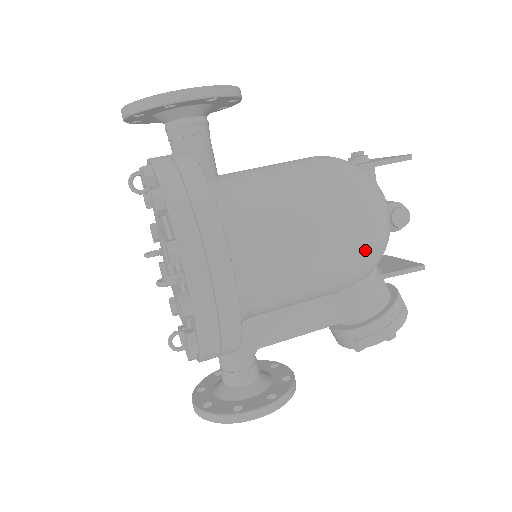
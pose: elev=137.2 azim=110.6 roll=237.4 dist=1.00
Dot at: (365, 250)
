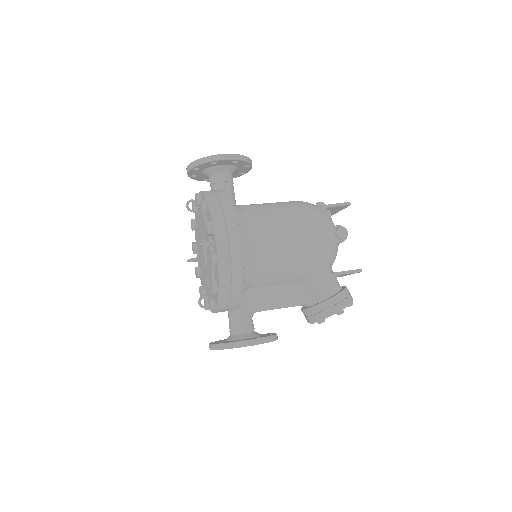
Dot at: (319, 247)
